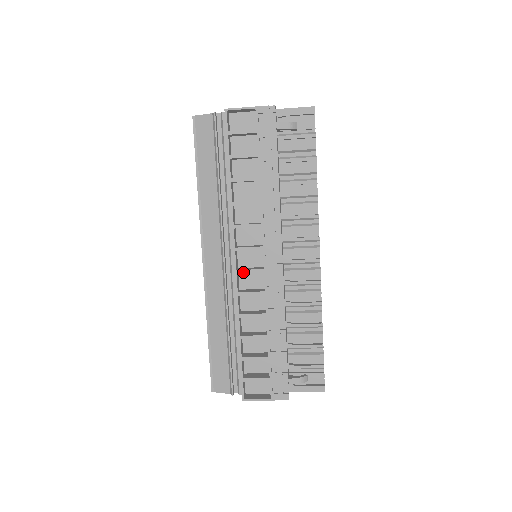
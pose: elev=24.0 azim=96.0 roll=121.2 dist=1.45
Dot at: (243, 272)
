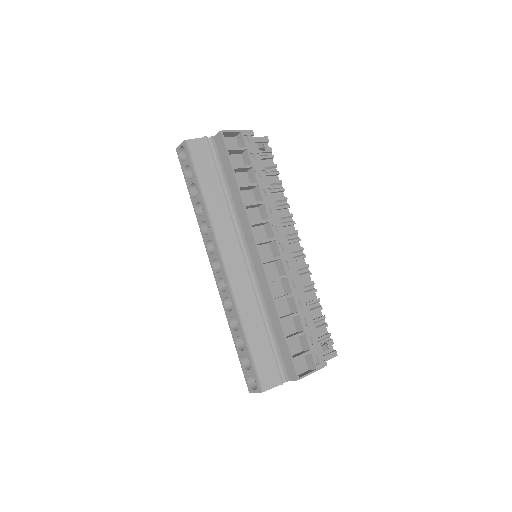
Dot at: (267, 261)
